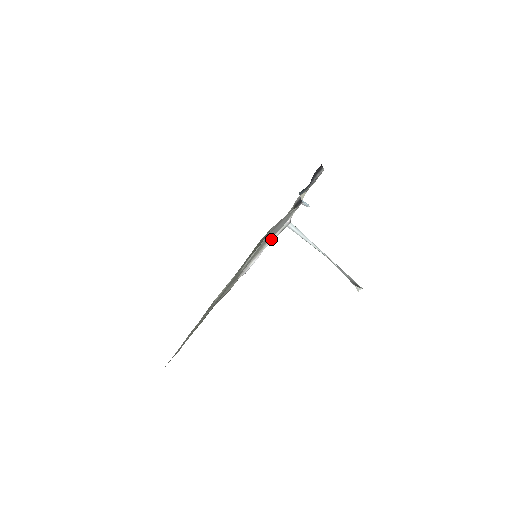
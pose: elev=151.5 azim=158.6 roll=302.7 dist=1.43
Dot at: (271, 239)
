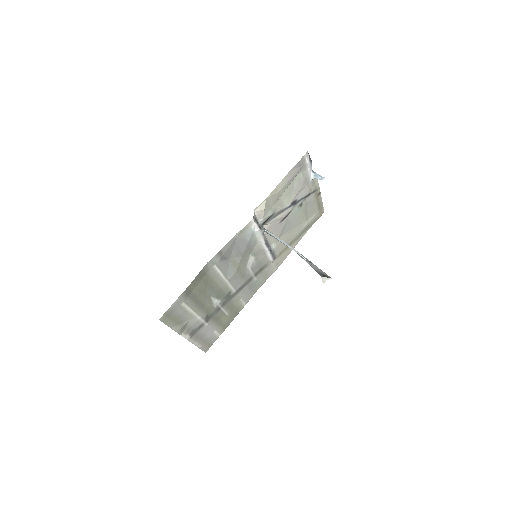
Dot at: (261, 241)
